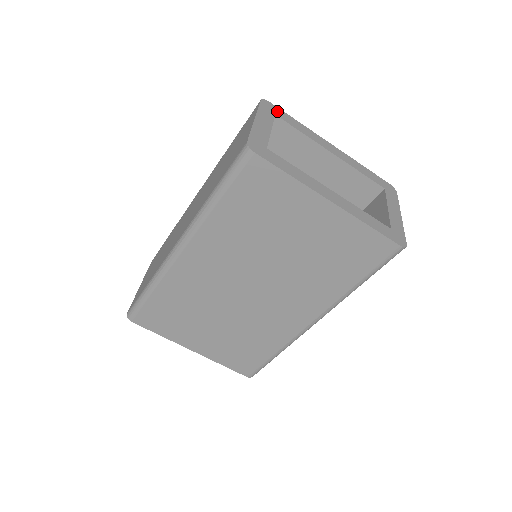
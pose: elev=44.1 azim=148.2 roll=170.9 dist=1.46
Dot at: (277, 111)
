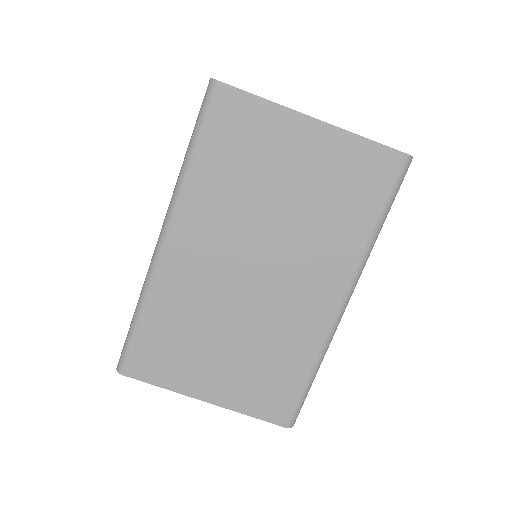
Dot at: occluded
